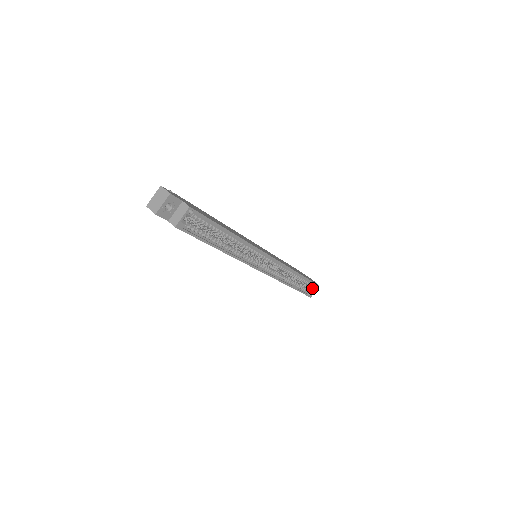
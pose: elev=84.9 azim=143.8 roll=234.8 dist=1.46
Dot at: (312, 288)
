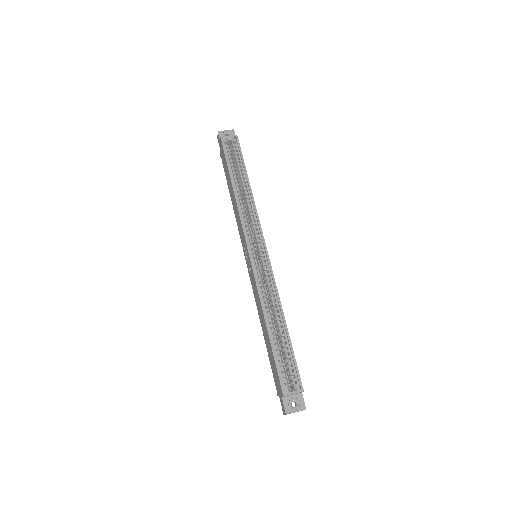
Dot at: (293, 389)
